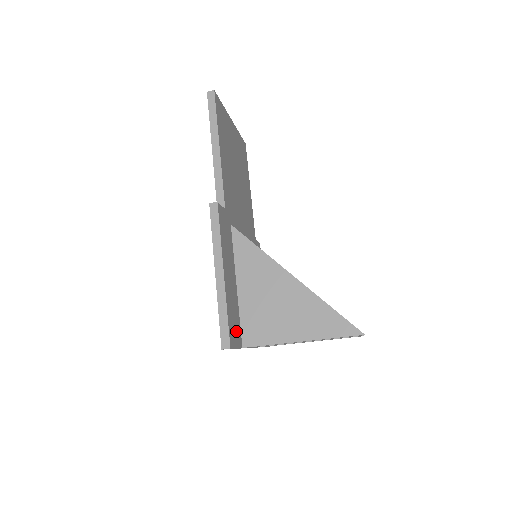
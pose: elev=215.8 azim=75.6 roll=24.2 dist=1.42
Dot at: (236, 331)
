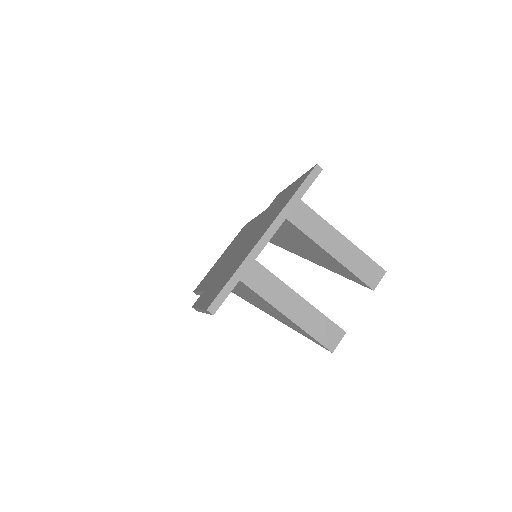
Dot at: occluded
